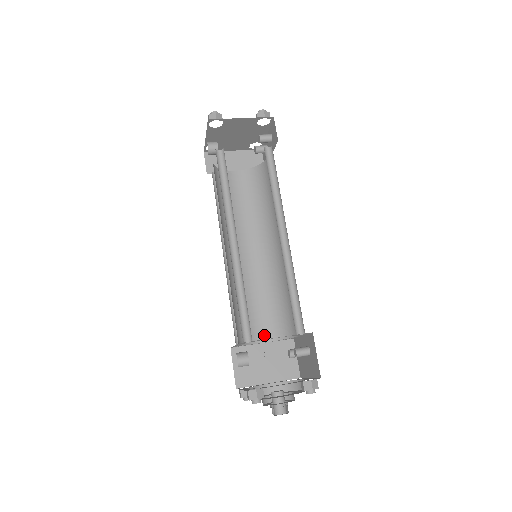
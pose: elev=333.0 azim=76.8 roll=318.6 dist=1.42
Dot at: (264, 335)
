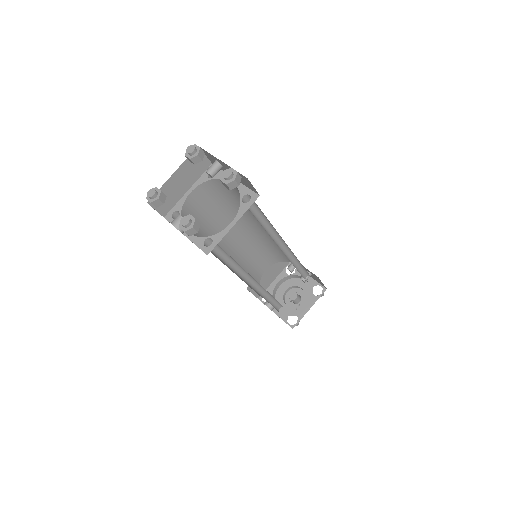
Dot at: (264, 267)
